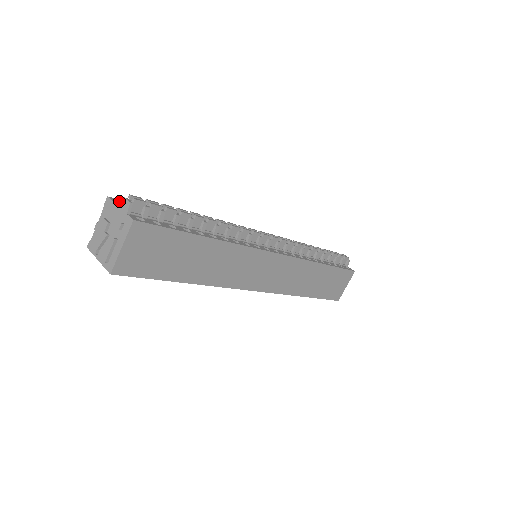
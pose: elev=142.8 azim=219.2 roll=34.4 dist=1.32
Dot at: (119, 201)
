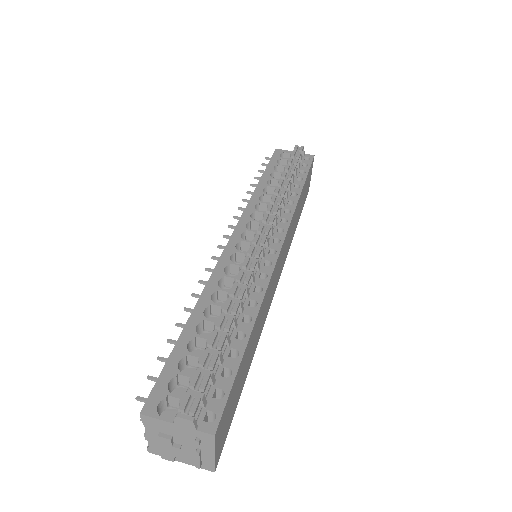
Dot at: (154, 404)
